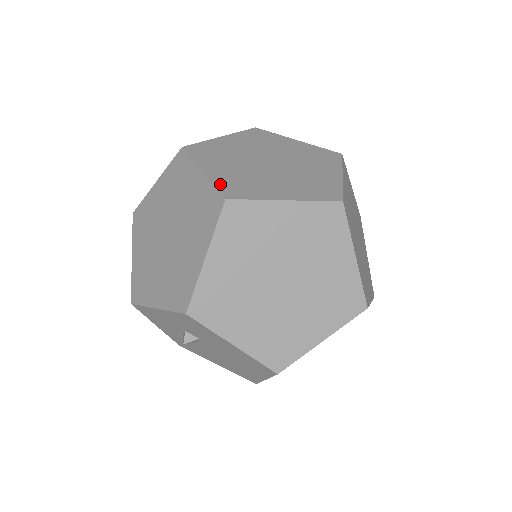
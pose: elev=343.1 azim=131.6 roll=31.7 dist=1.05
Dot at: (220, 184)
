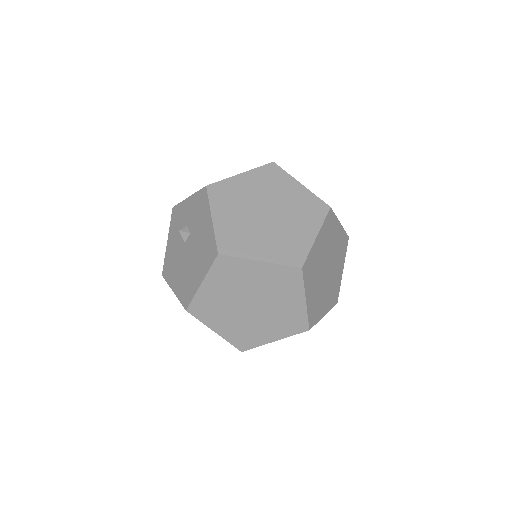
Dot at: occluded
